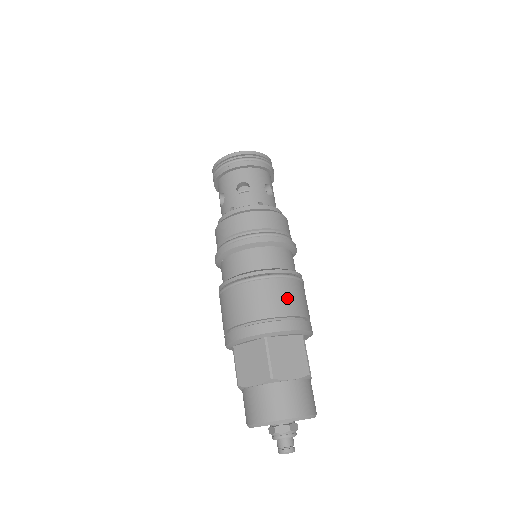
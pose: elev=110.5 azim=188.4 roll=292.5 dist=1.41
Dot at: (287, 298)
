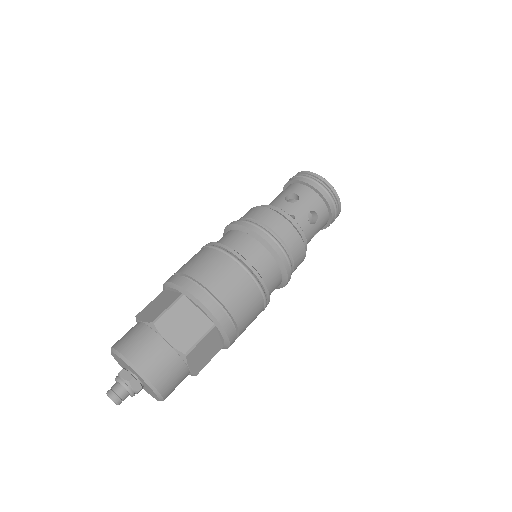
Dot at: (251, 318)
